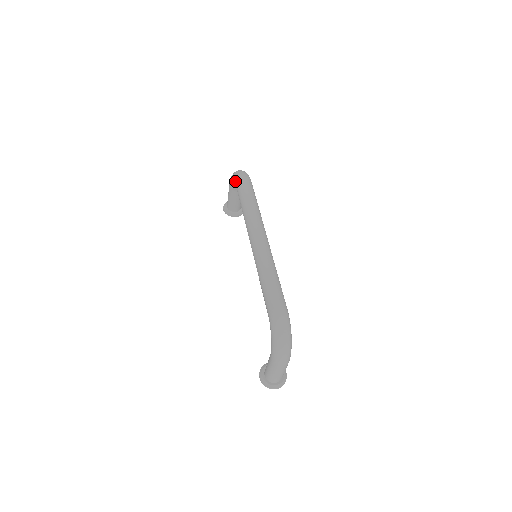
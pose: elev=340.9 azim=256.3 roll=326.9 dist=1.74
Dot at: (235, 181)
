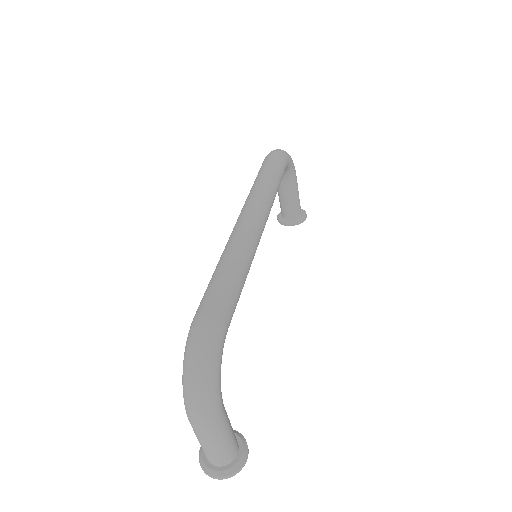
Dot at: occluded
